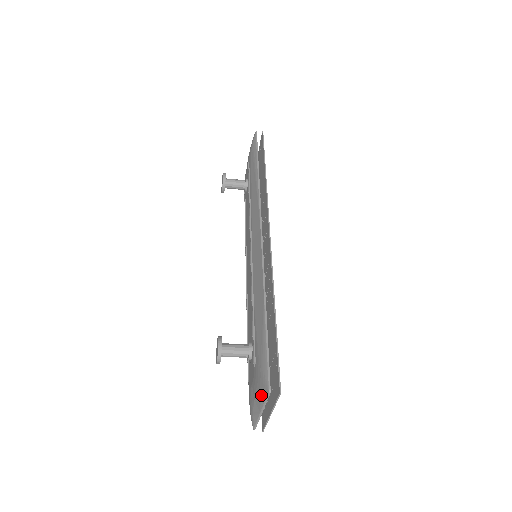
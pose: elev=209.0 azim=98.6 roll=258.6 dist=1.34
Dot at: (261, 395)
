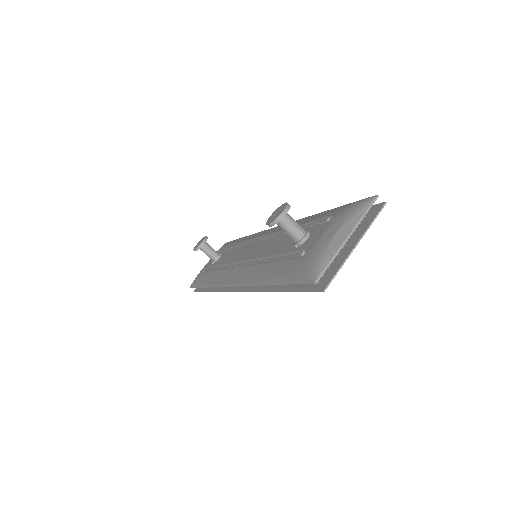
Dot at: (358, 210)
